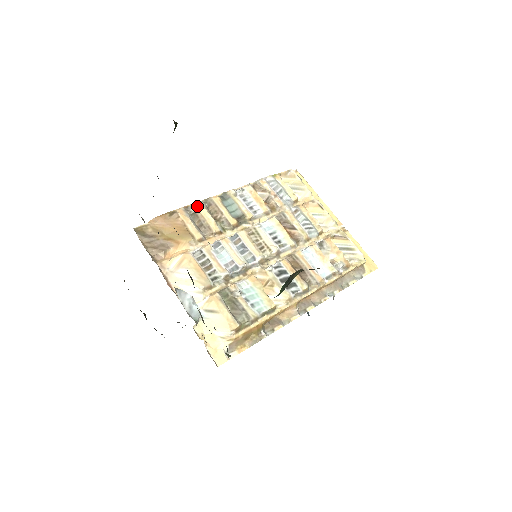
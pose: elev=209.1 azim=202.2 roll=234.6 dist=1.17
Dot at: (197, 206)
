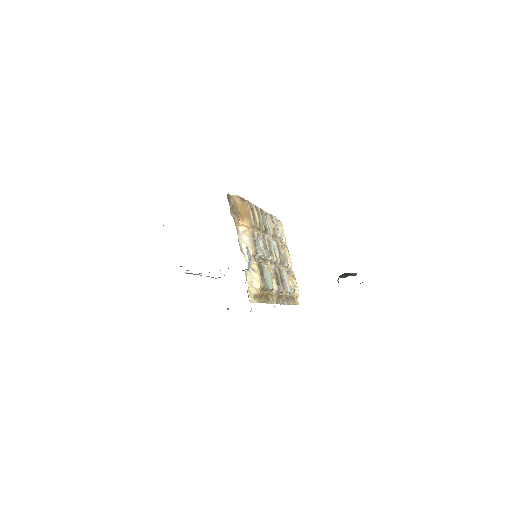
Dot at: (253, 206)
